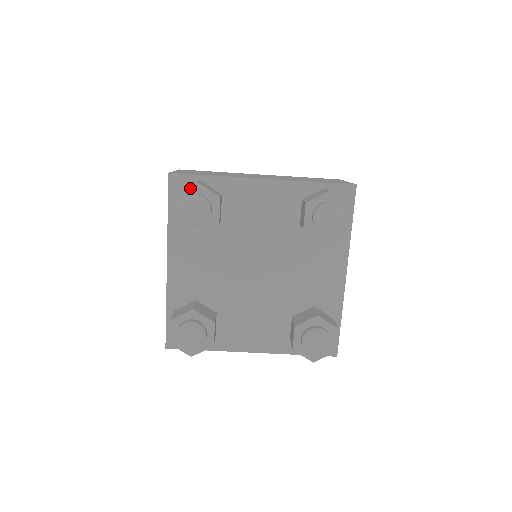
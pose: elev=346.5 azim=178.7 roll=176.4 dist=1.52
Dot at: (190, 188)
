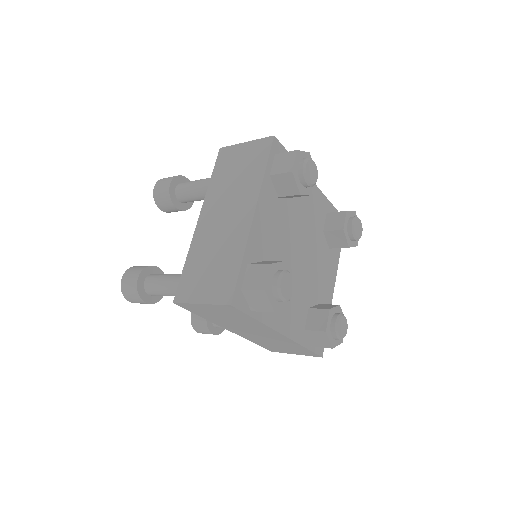
Dot at: (306, 154)
